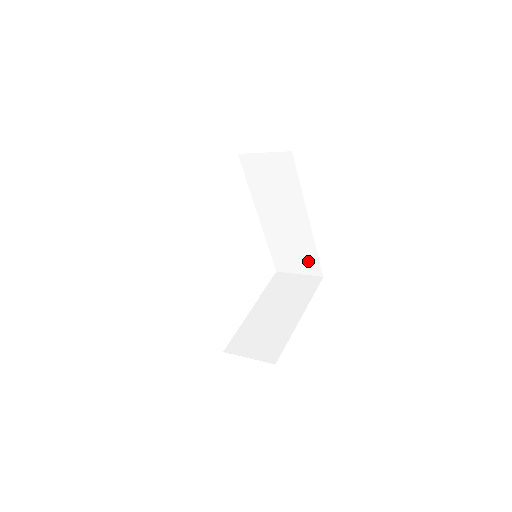
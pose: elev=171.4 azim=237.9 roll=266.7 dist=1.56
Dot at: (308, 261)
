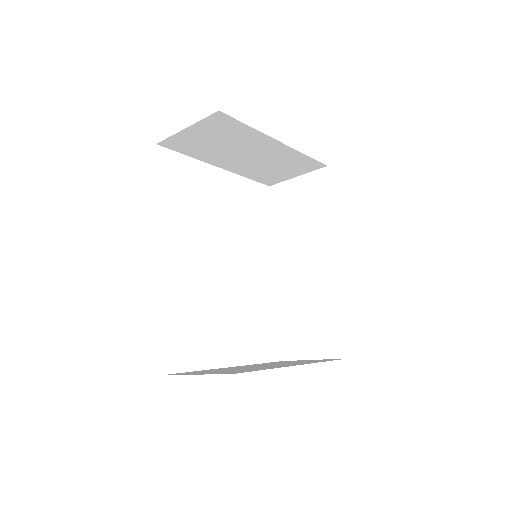
Dot at: (328, 331)
